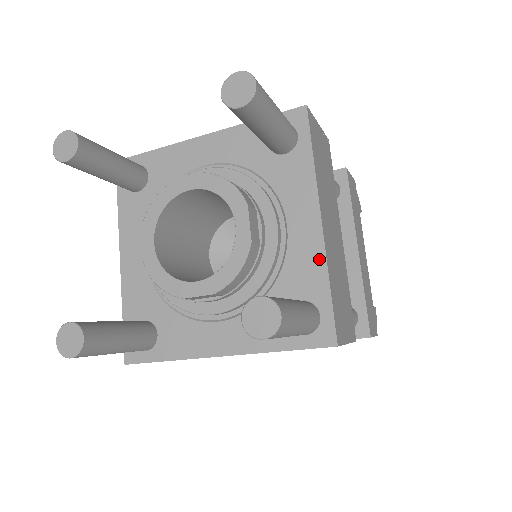
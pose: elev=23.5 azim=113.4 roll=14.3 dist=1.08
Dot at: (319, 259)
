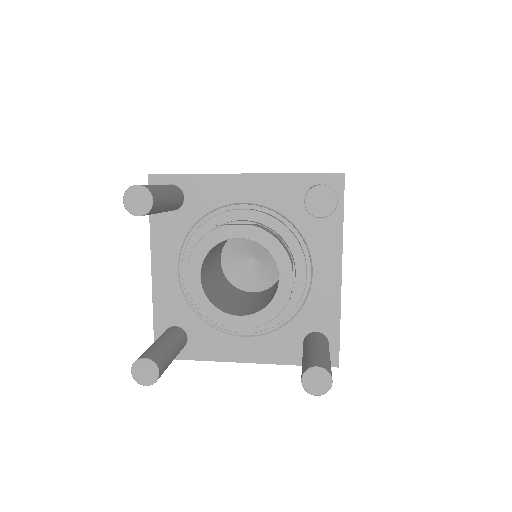
Dot at: (335, 304)
